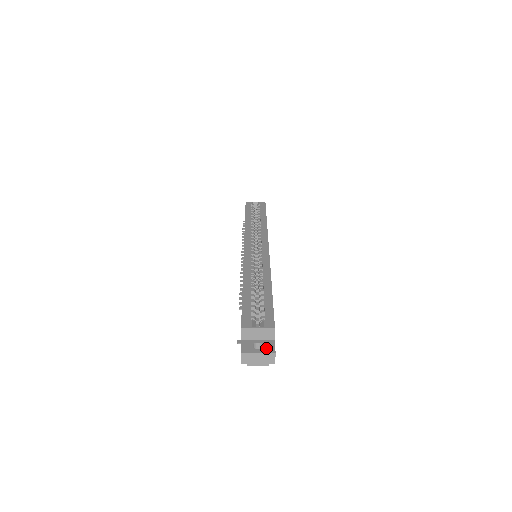
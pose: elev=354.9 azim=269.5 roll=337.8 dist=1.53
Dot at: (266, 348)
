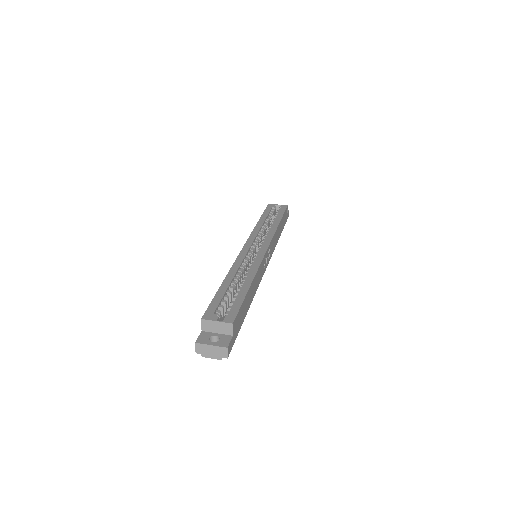
Dot at: (221, 342)
